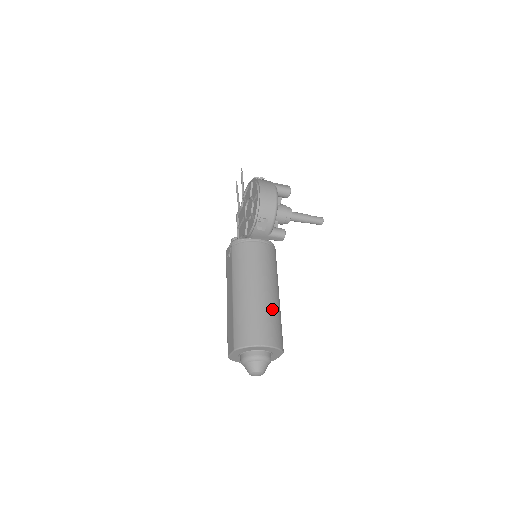
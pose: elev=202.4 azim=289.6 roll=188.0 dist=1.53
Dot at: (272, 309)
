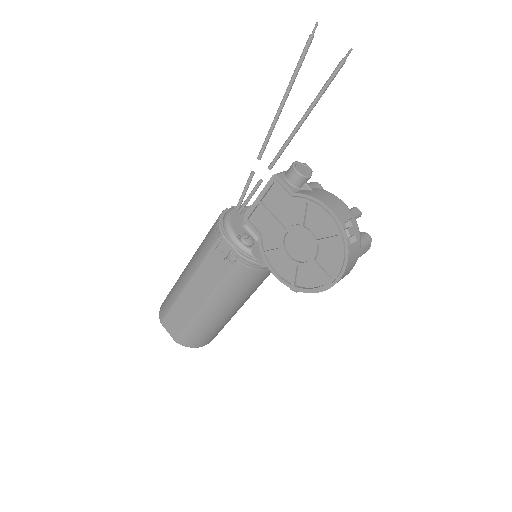
Dot at: occluded
